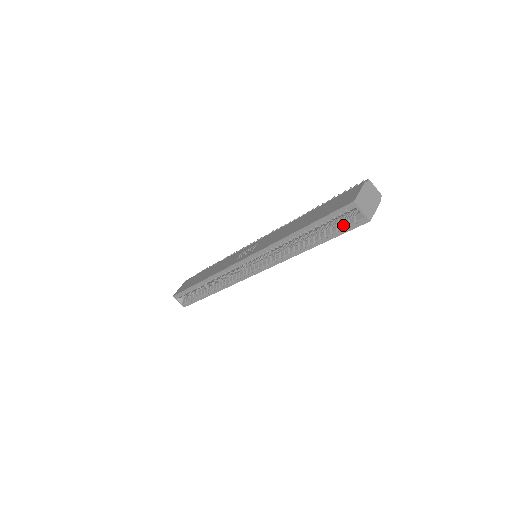
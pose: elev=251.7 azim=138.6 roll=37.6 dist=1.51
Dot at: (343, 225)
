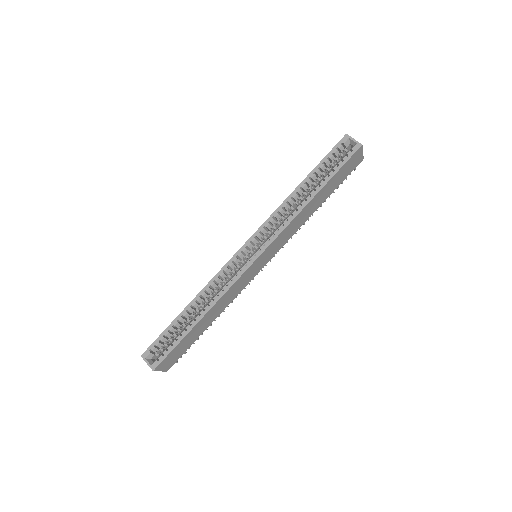
Dot at: (341, 162)
